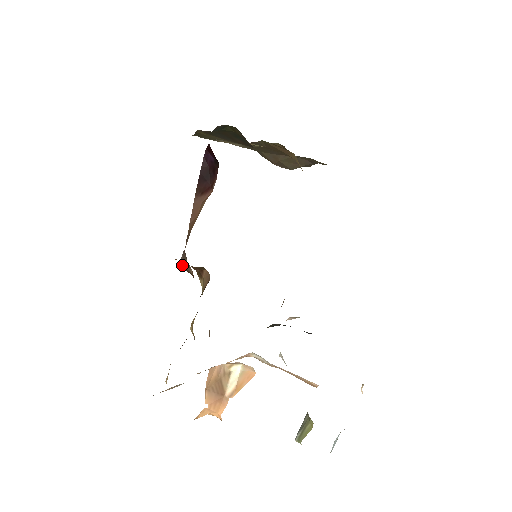
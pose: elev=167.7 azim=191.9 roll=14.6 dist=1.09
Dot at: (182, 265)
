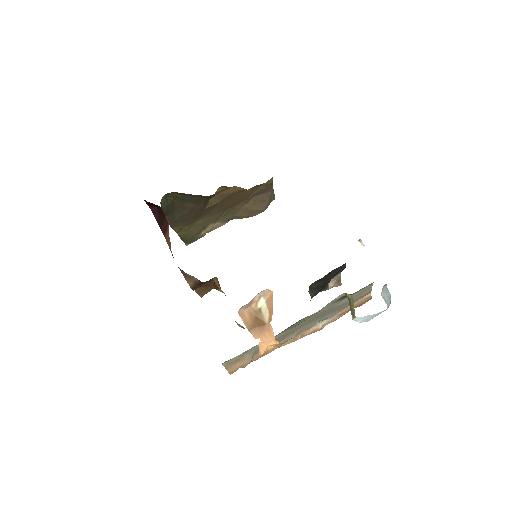
Dot at: (189, 282)
